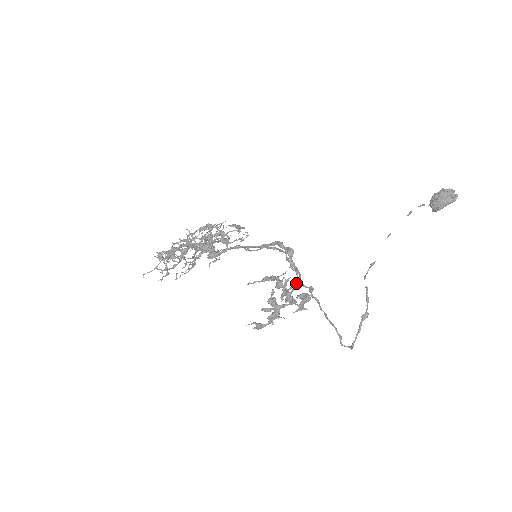
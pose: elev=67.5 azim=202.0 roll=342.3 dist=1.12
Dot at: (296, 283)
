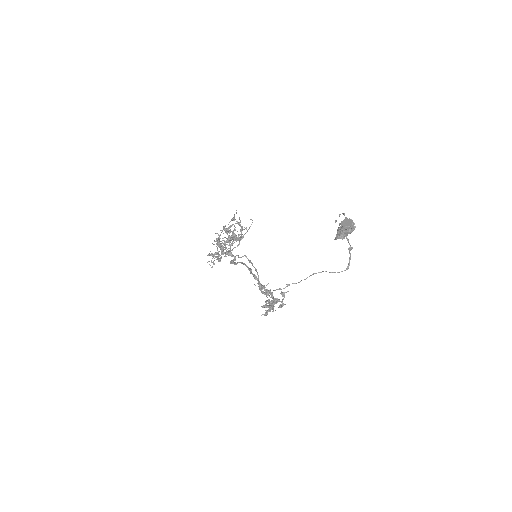
Dot at: (272, 298)
